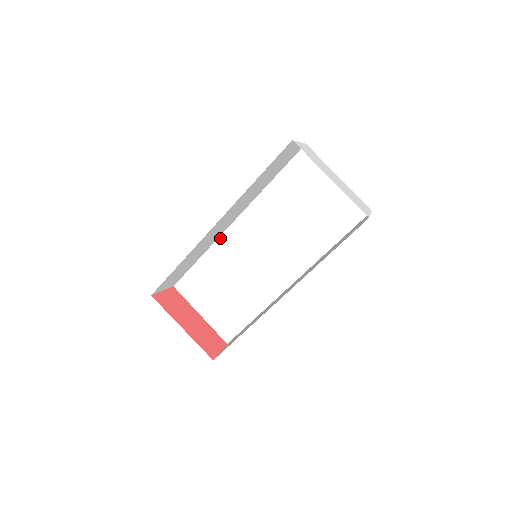
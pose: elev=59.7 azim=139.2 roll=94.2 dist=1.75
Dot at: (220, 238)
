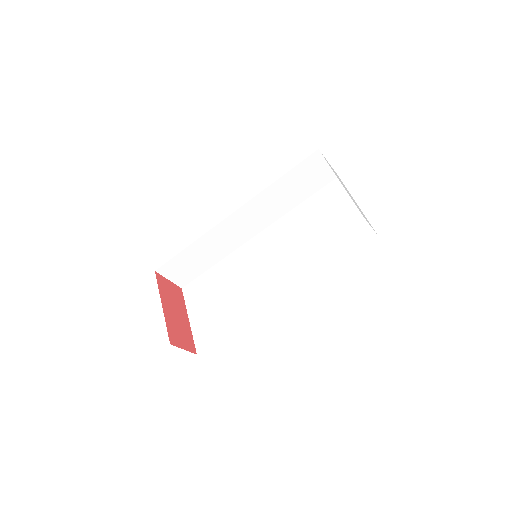
Dot at: (238, 249)
